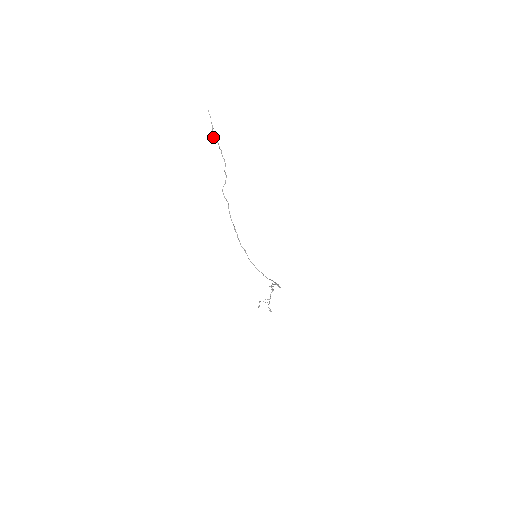
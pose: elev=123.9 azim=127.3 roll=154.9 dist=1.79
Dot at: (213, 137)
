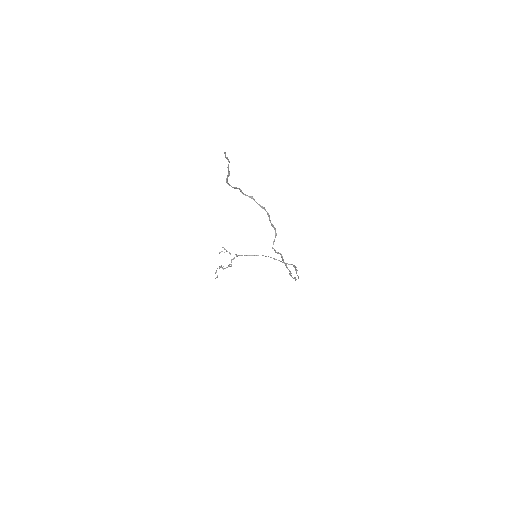
Dot at: (229, 185)
